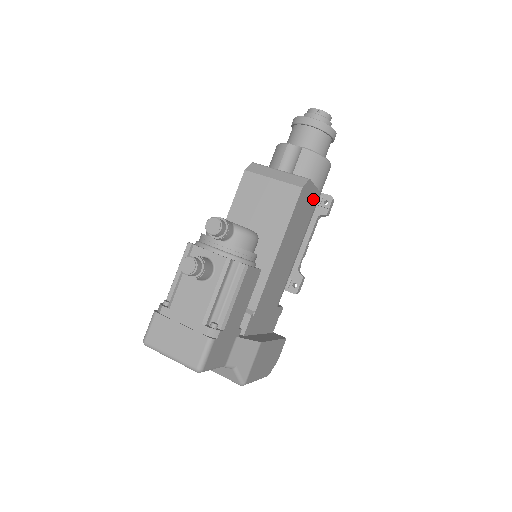
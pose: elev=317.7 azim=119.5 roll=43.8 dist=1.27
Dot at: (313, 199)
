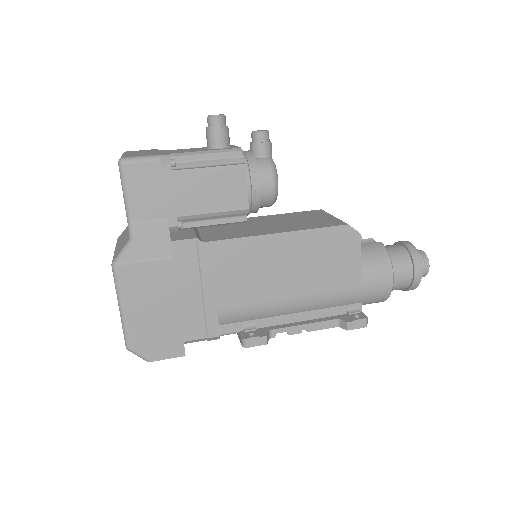
Dot at: (348, 274)
